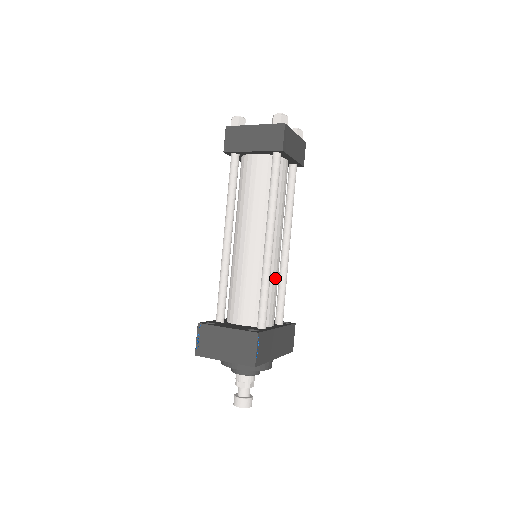
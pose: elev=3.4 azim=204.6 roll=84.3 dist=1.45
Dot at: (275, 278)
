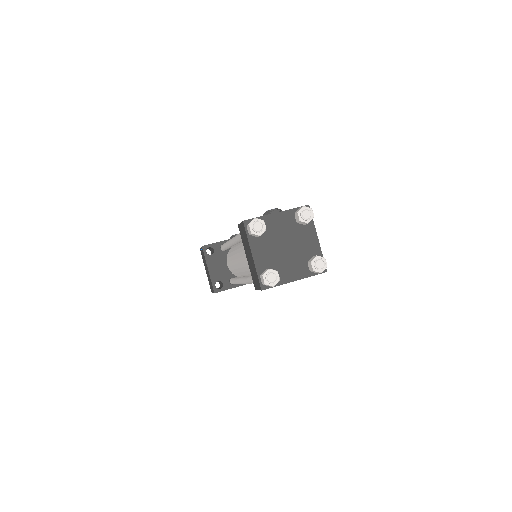
Dot at: occluded
